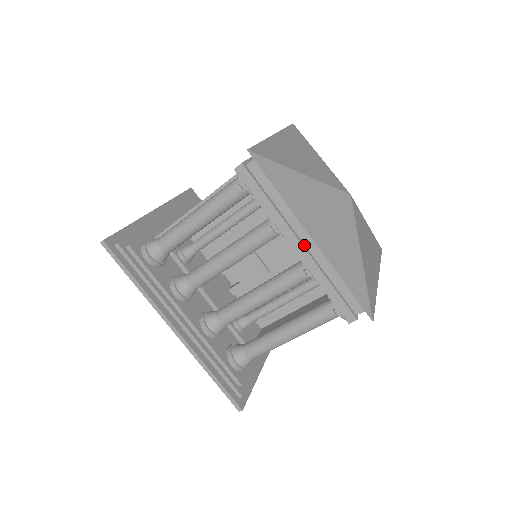
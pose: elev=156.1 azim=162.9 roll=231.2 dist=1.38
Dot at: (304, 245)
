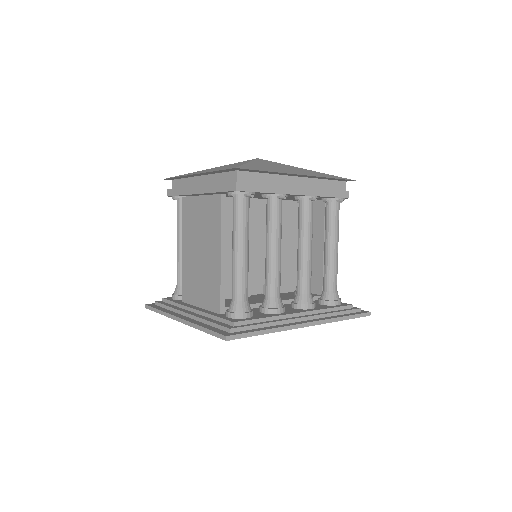
Dot at: (298, 187)
